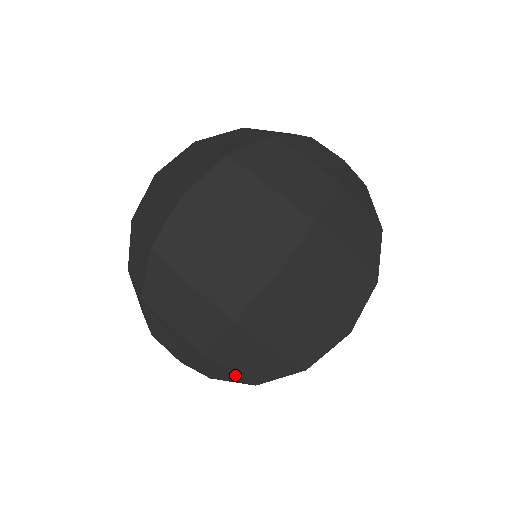
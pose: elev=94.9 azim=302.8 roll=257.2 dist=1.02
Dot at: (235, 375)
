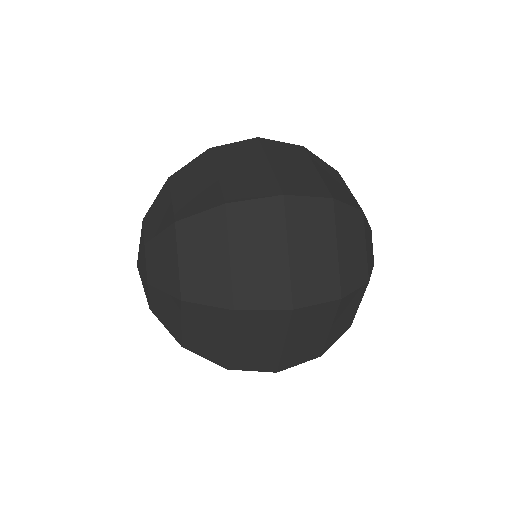
Dot at: (170, 208)
